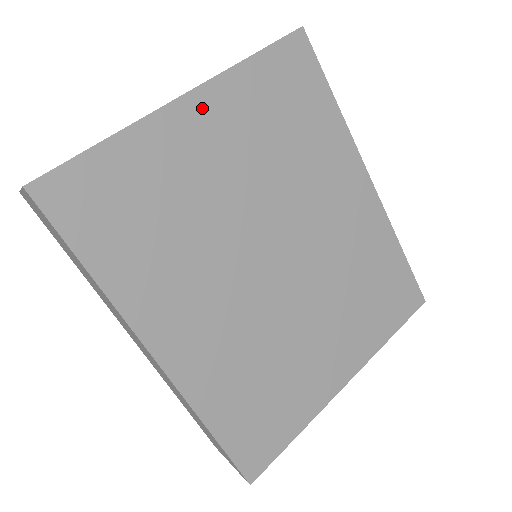
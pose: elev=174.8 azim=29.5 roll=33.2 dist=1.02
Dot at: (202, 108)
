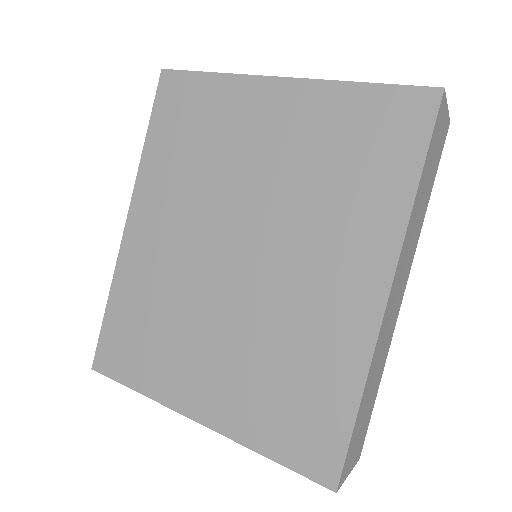
Dot at: (286, 95)
